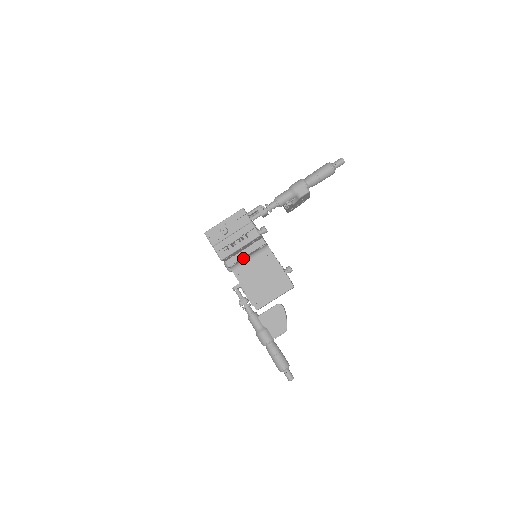
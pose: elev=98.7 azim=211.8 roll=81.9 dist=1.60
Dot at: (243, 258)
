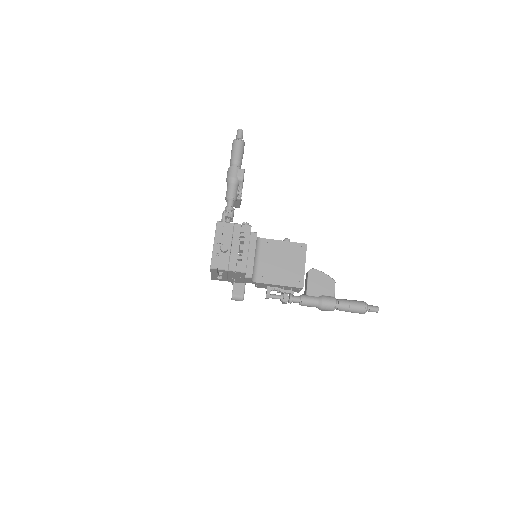
Dot at: occluded
